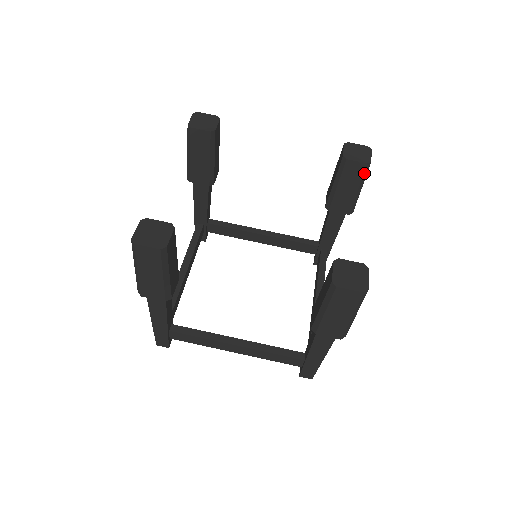
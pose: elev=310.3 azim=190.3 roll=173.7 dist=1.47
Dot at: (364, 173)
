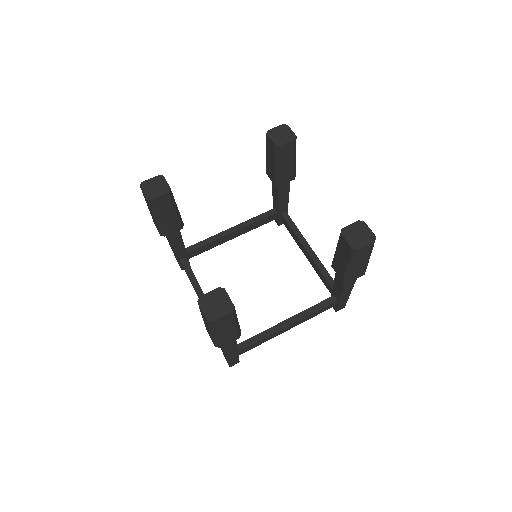
Dot at: (351, 255)
